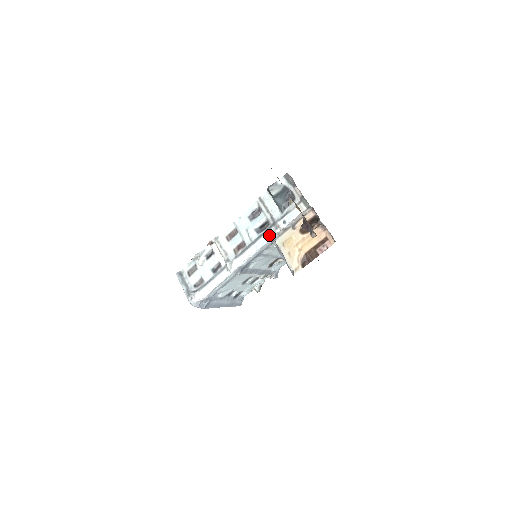
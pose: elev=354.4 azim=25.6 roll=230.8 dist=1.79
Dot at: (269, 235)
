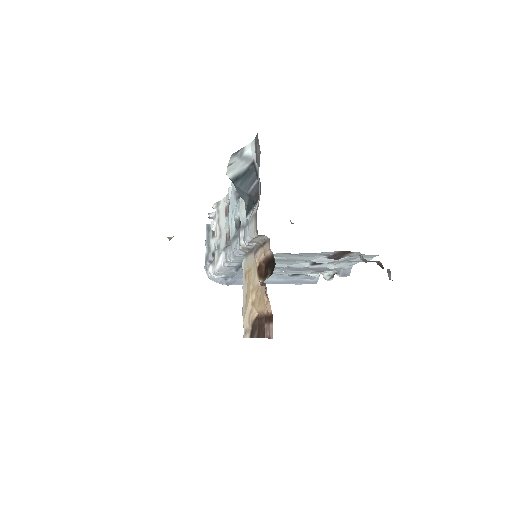
Dot at: (236, 245)
